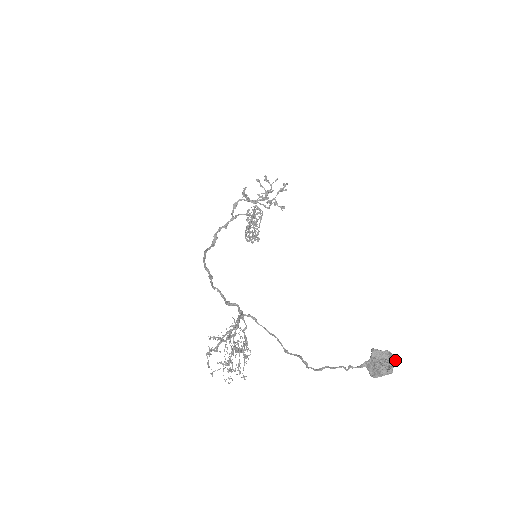
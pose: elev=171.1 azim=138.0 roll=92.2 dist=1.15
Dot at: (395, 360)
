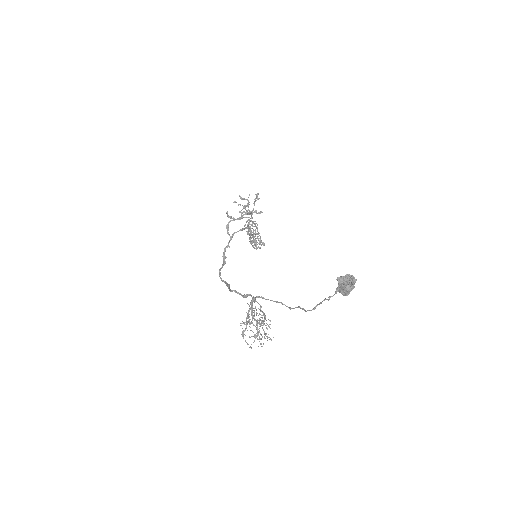
Dot at: (354, 278)
